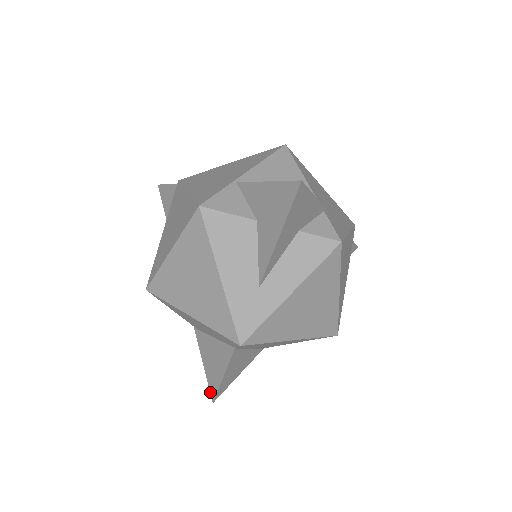
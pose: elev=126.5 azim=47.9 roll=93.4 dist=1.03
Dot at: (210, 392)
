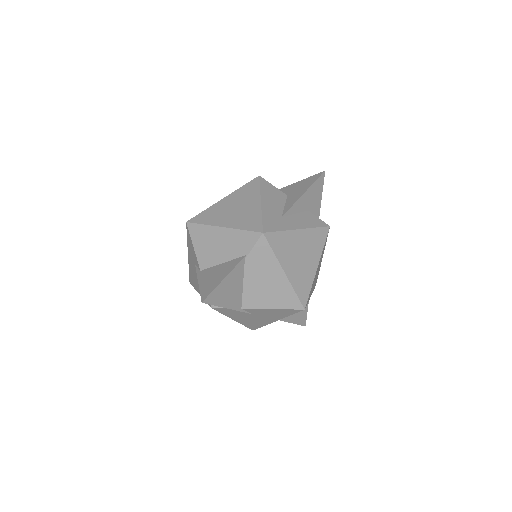
Dot at: (201, 297)
